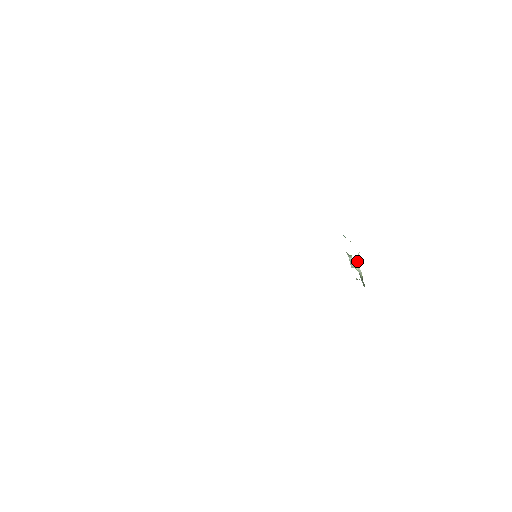
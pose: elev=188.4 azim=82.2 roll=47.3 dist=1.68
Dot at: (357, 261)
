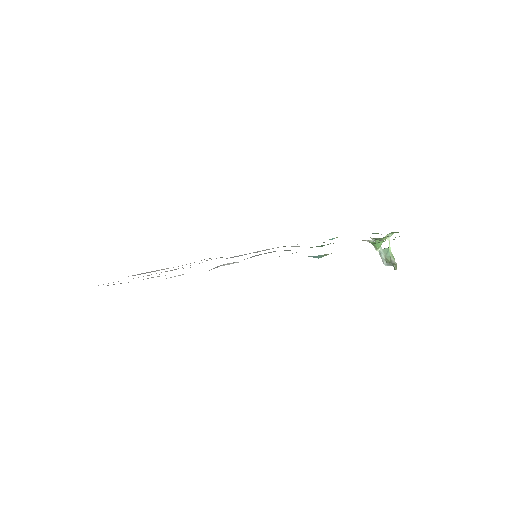
Dot at: (389, 251)
